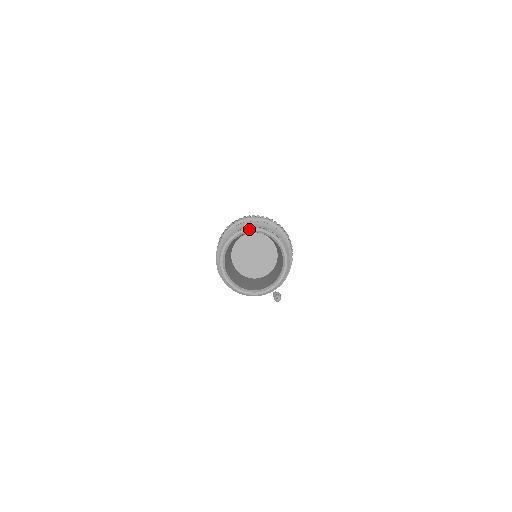
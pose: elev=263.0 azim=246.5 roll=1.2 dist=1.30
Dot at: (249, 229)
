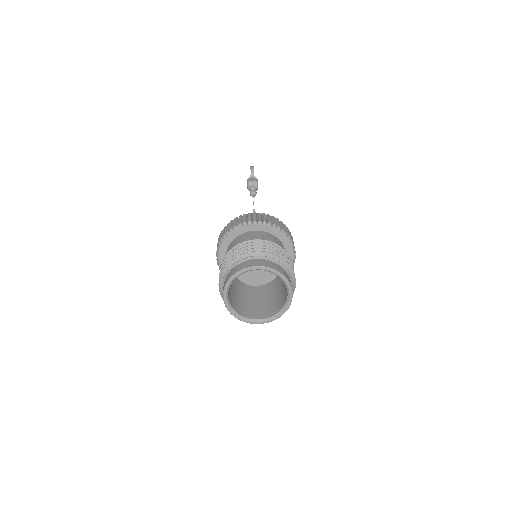
Dot at: (266, 269)
